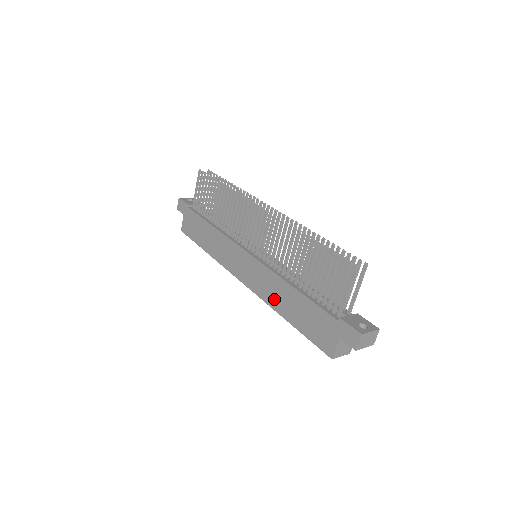
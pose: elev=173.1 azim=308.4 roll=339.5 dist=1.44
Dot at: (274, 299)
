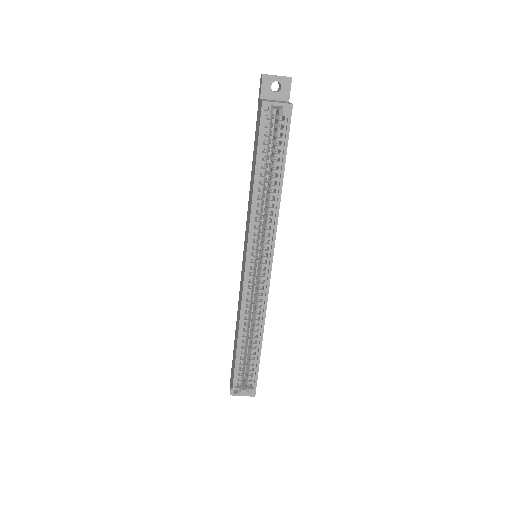
Dot at: (250, 206)
